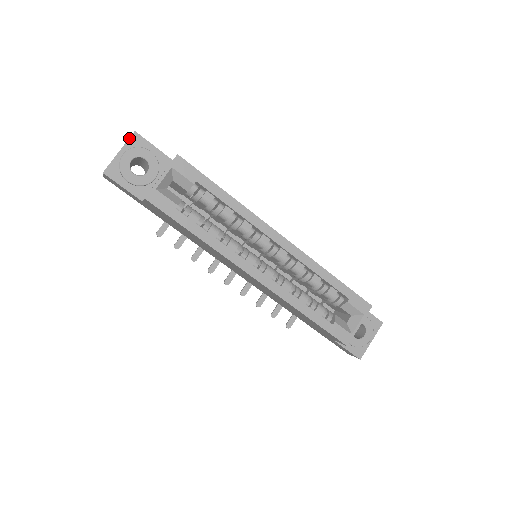
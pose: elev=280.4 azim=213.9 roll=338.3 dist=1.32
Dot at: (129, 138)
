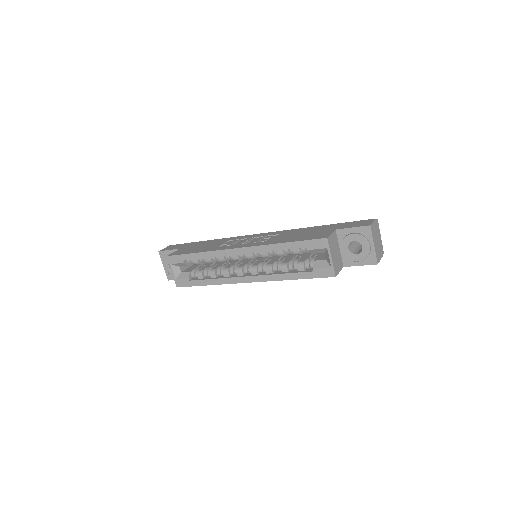
Dot at: (160, 257)
